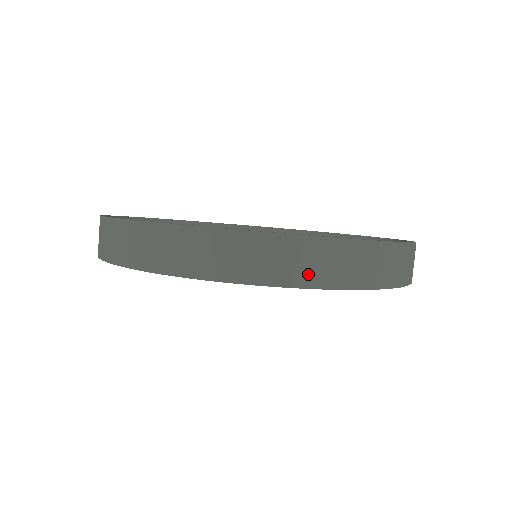
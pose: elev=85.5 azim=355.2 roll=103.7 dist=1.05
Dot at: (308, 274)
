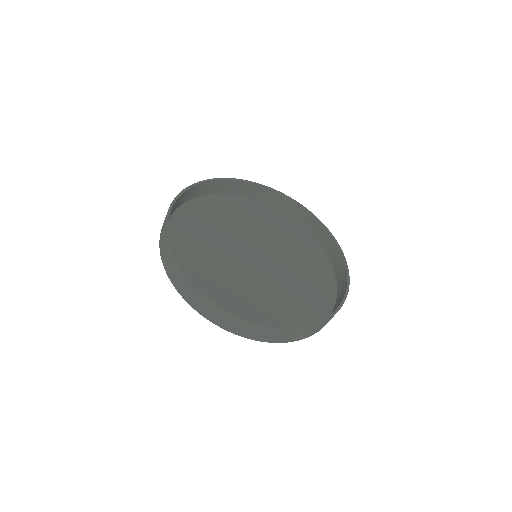
Dot at: occluded
